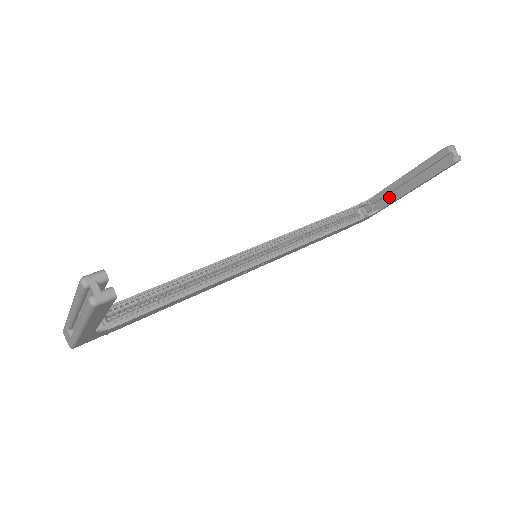
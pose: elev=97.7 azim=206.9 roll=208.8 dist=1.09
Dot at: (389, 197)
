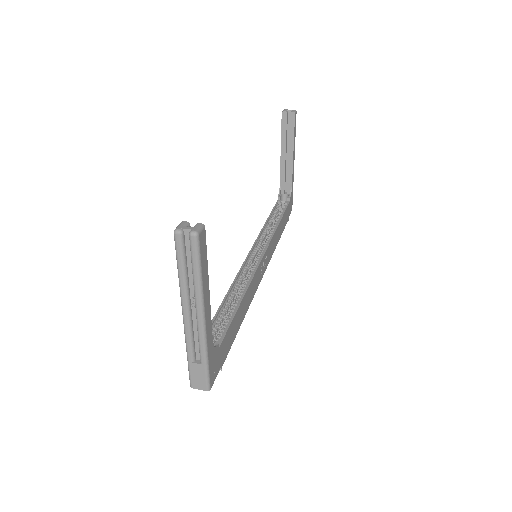
Dot at: (287, 175)
